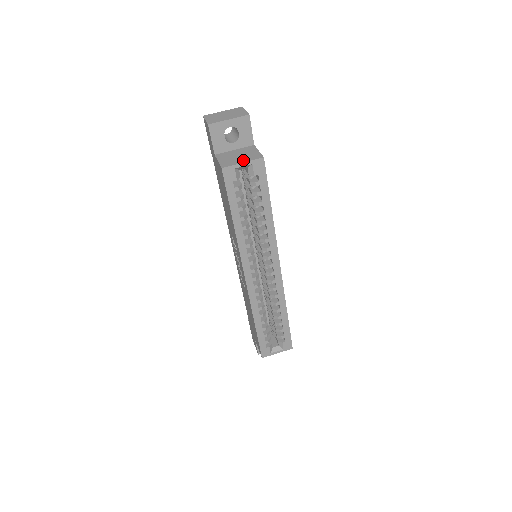
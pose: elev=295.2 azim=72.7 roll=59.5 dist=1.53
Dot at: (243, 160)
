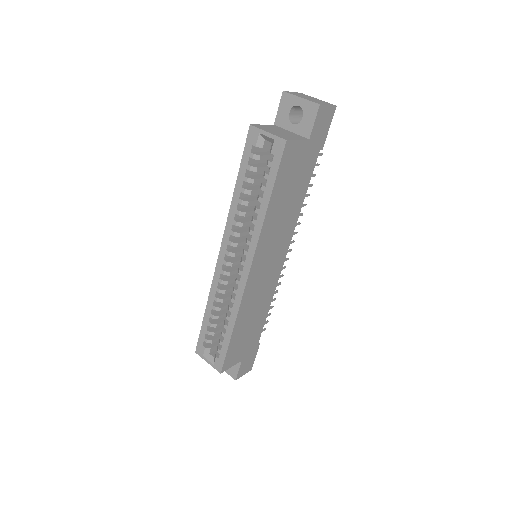
Dot at: (272, 132)
